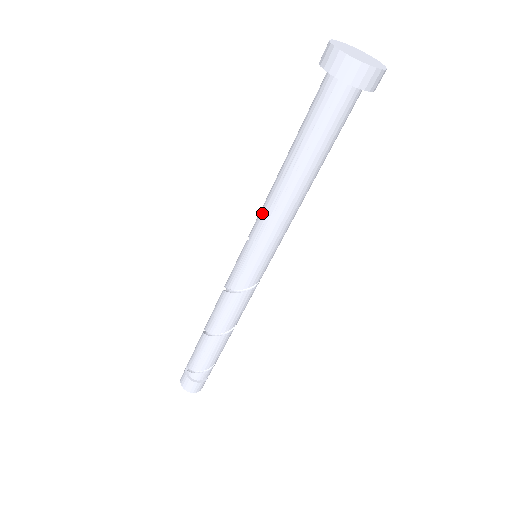
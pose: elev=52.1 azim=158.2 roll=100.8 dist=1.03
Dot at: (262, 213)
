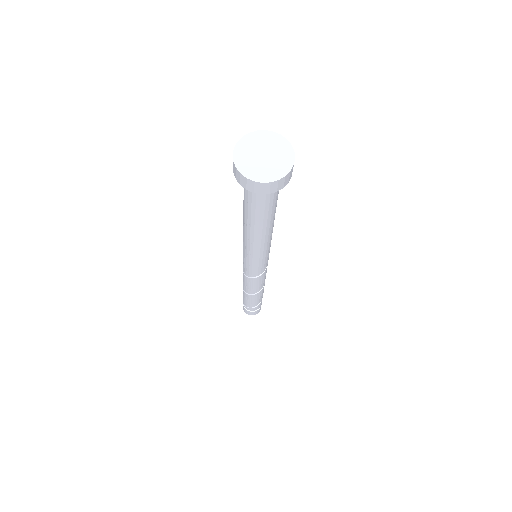
Dot at: (243, 239)
